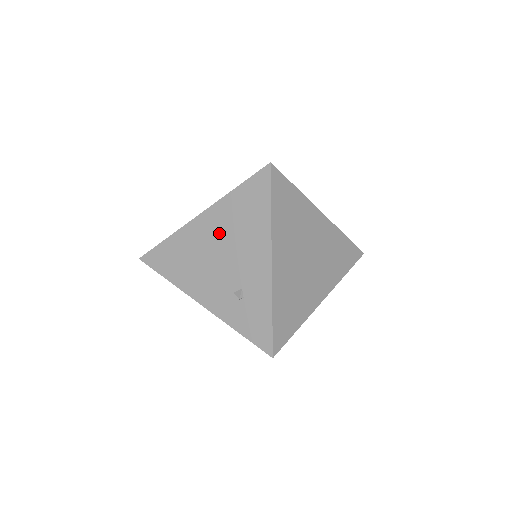
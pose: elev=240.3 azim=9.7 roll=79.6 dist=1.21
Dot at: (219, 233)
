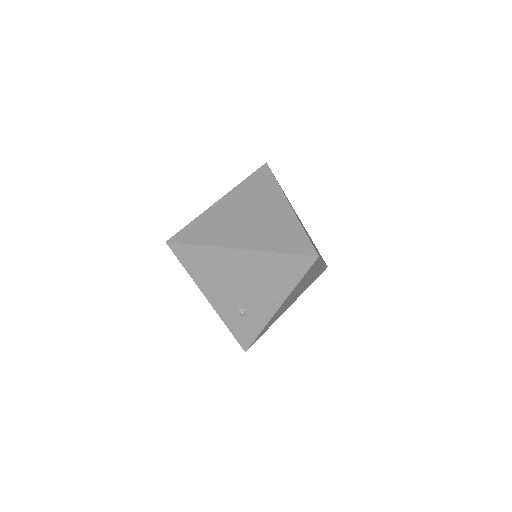
Dot at: (249, 270)
